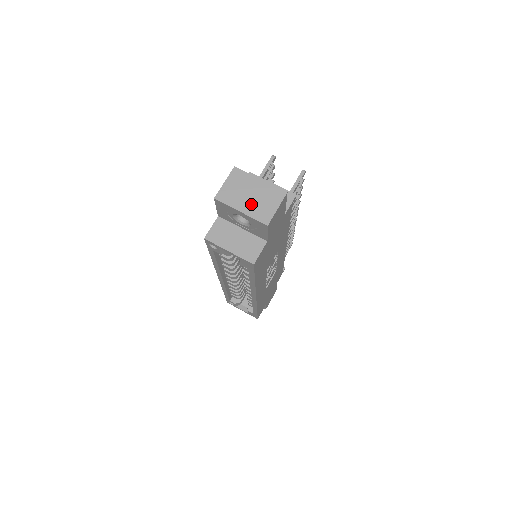
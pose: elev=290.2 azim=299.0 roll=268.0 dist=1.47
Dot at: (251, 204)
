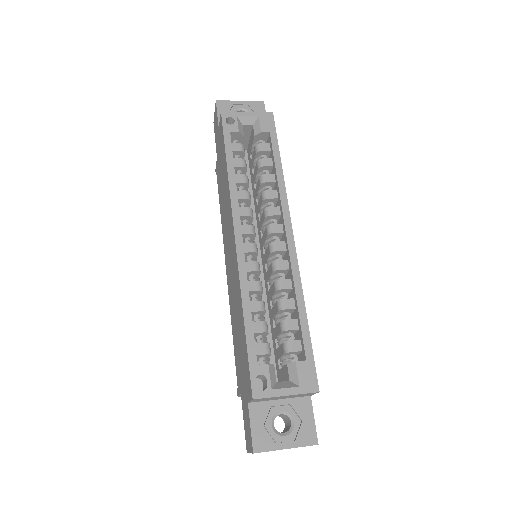
Dot at: occluded
